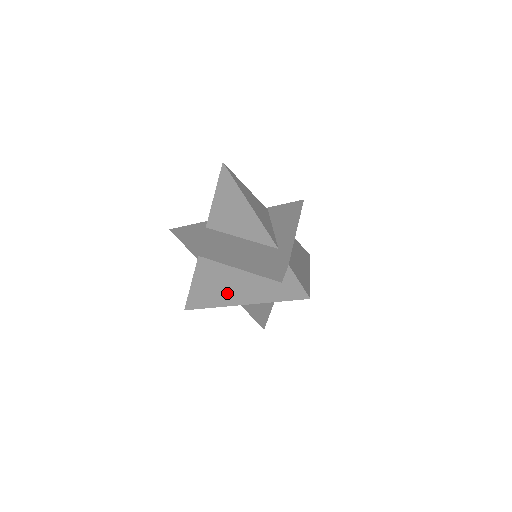
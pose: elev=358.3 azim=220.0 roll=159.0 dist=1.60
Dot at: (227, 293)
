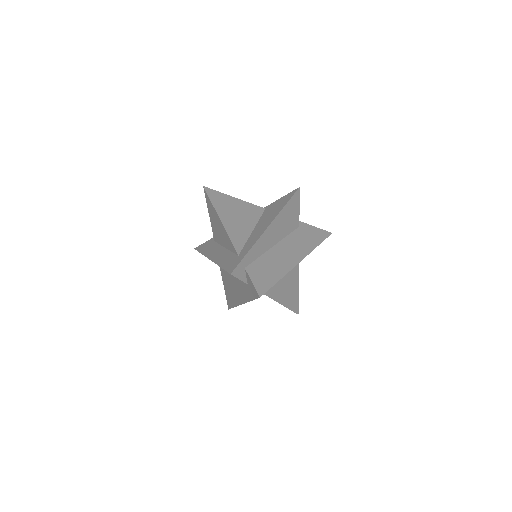
Dot at: (235, 295)
